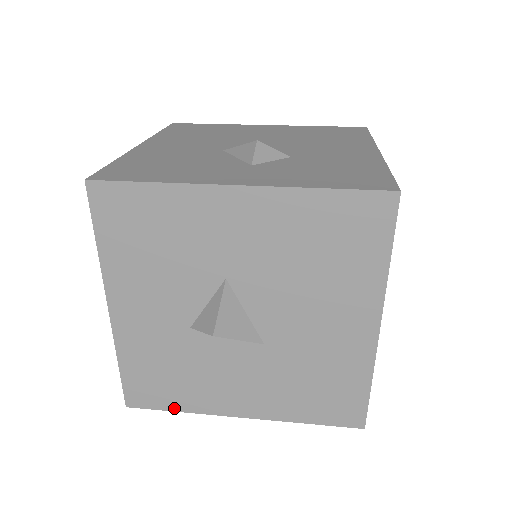
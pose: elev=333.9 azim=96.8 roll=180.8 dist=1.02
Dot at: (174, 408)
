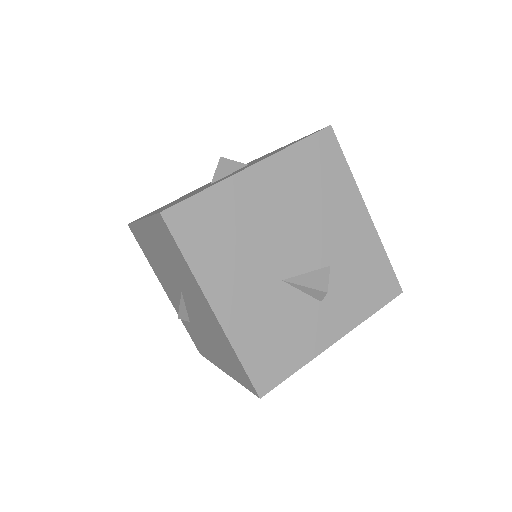
Dot at: occluded
